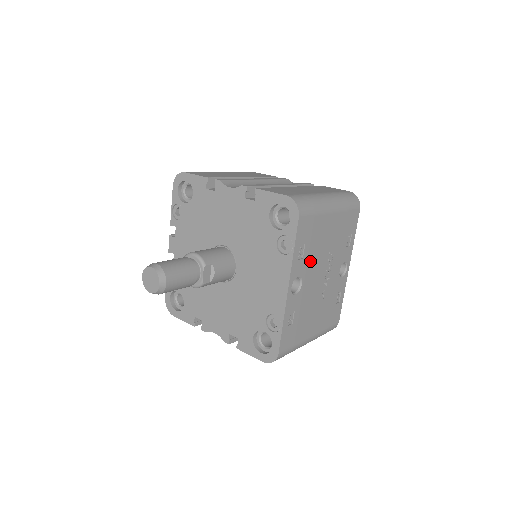
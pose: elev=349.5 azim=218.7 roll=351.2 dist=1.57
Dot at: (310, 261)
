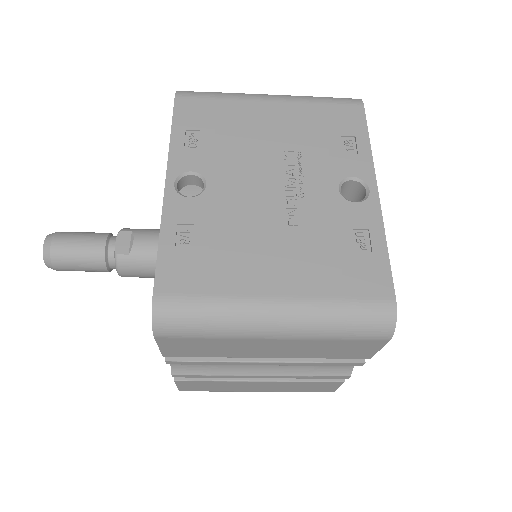
Dot at: (223, 156)
